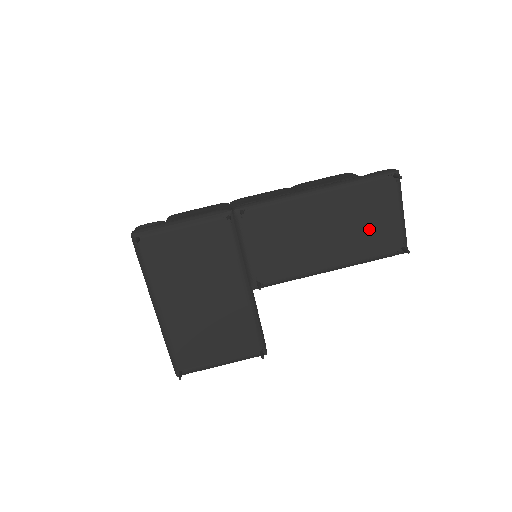
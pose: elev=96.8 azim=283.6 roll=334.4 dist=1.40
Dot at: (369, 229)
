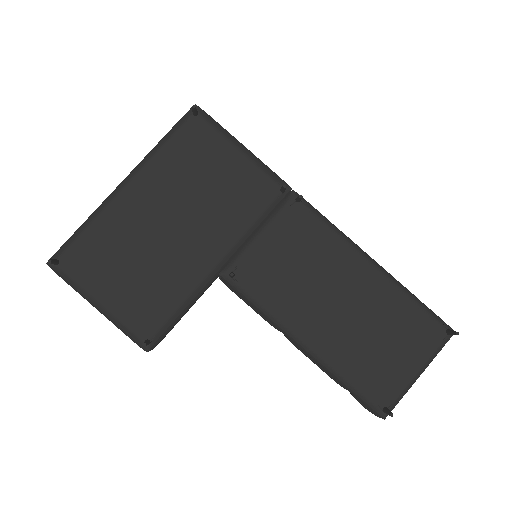
Dot at: (377, 351)
